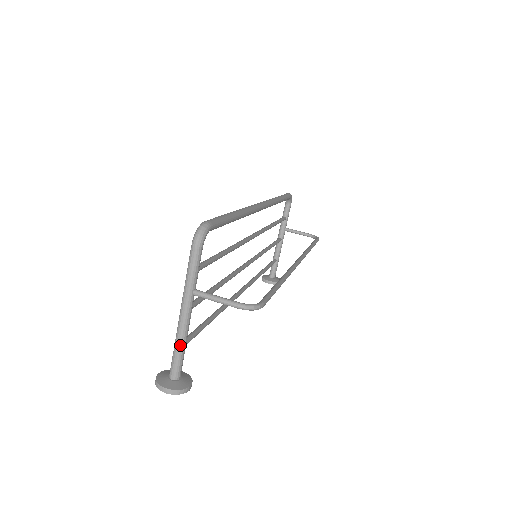
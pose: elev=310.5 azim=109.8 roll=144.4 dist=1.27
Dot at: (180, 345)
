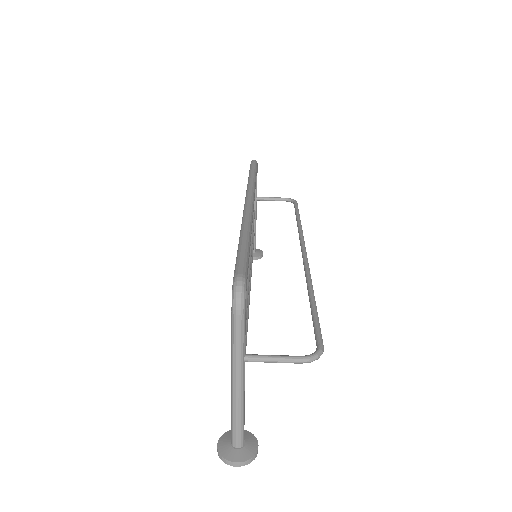
Dot at: (240, 414)
